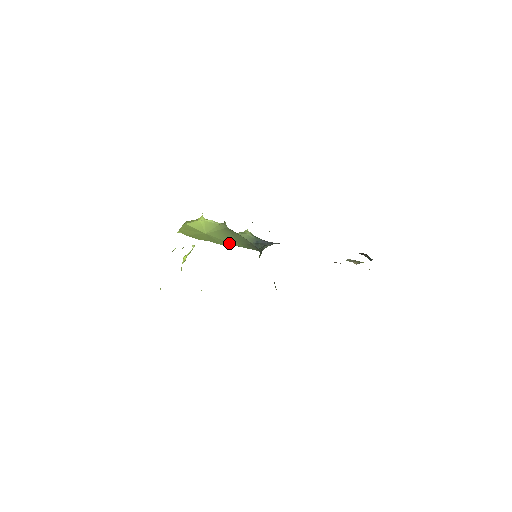
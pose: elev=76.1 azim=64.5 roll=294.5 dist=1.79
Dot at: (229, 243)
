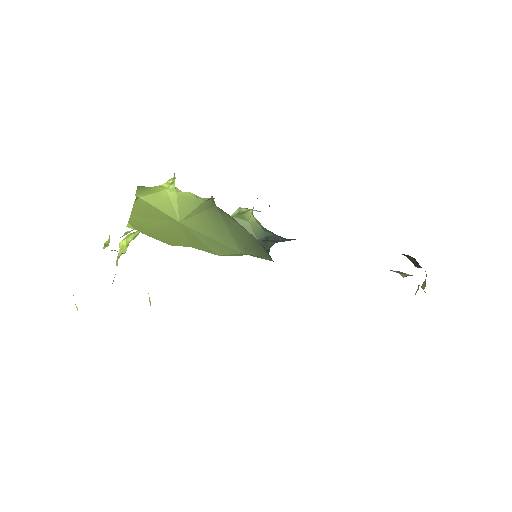
Dot at: (224, 246)
